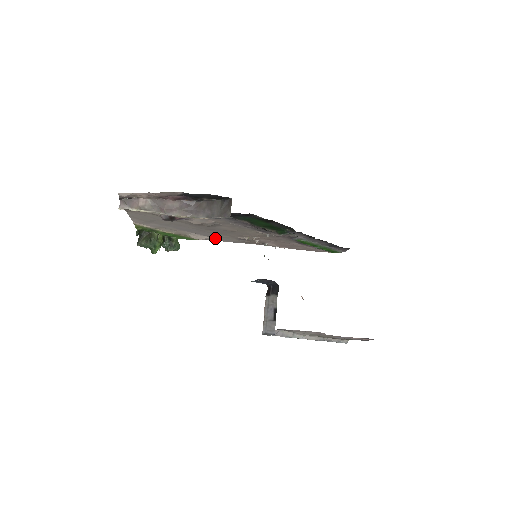
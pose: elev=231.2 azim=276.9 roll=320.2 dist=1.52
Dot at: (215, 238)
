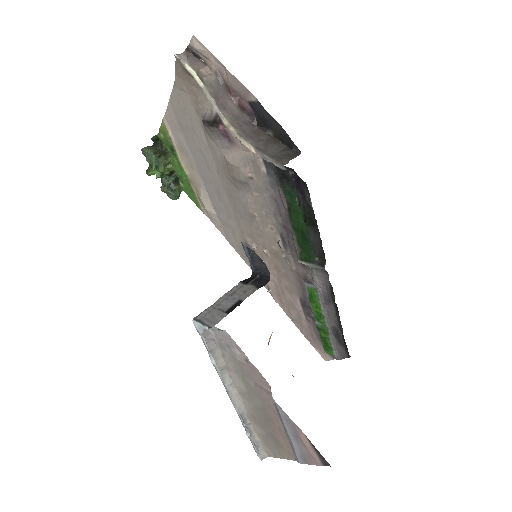
Dot at: (220, 222)
